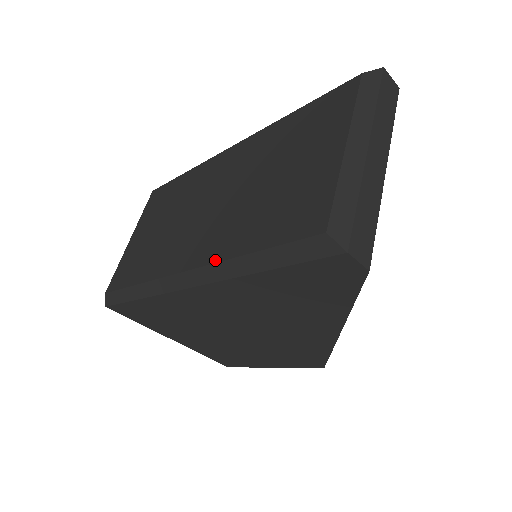
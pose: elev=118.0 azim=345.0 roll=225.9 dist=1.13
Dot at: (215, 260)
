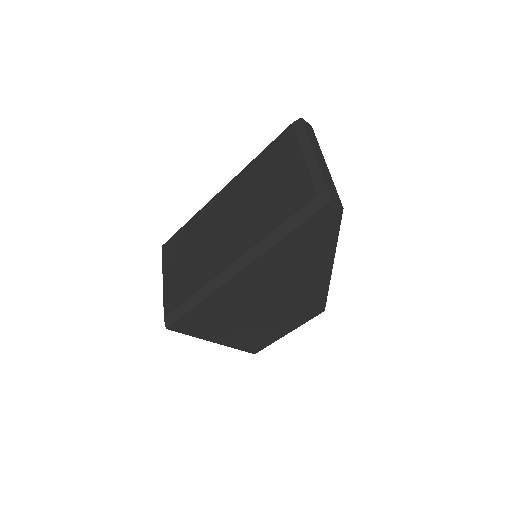
Dot at: (252, 245)
